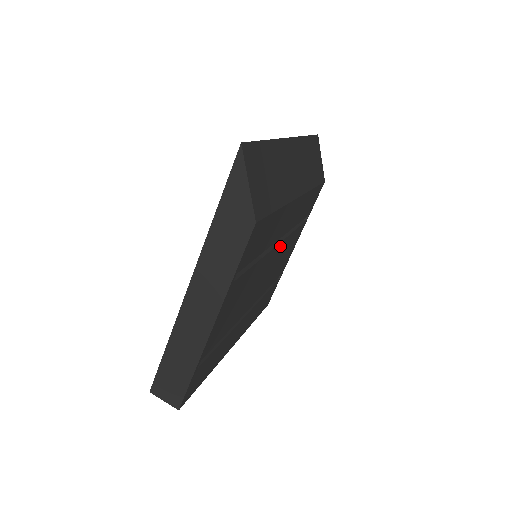
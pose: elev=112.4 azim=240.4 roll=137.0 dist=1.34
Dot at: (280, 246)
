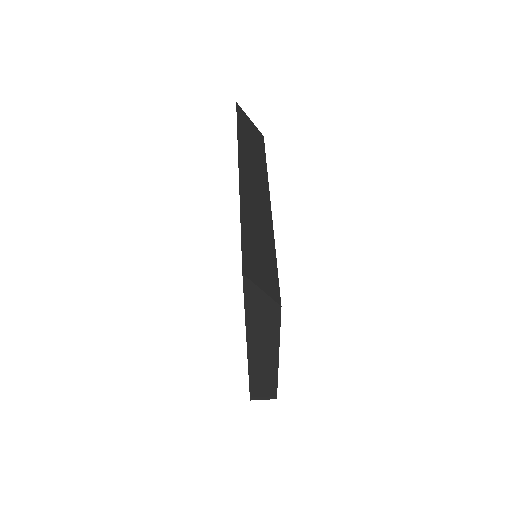
Dot at: occluded
